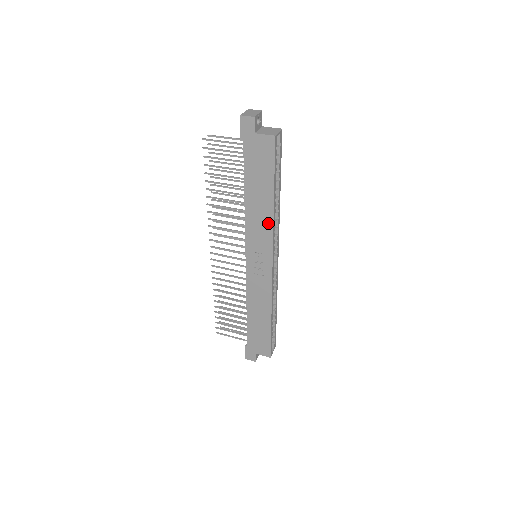
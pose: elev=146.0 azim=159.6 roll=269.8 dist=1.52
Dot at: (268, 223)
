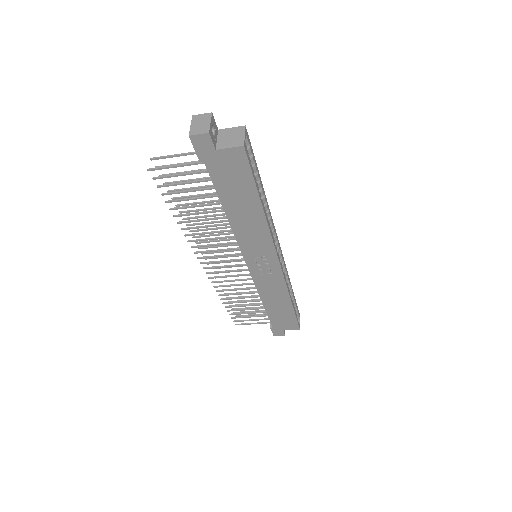
Dot at: (263, 230)
